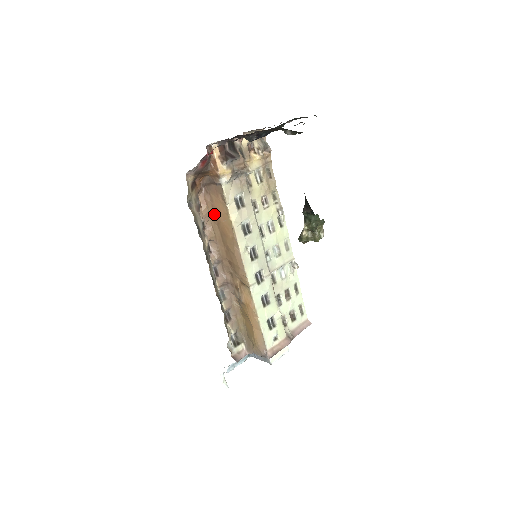
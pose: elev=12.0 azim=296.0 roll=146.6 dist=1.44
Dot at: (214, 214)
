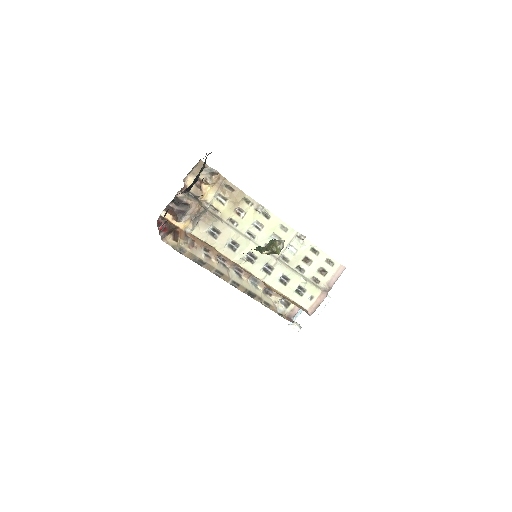
Dot at: (206, 243)
